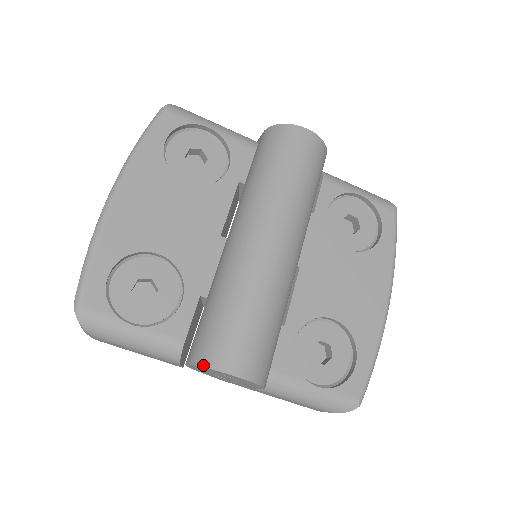
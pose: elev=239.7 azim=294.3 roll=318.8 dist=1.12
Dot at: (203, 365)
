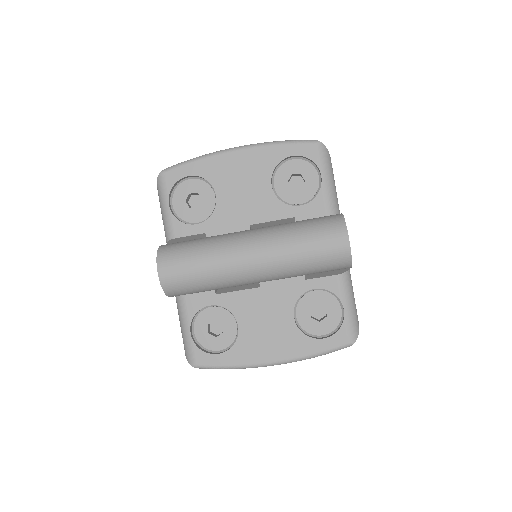
Dot at: (158, 252)
